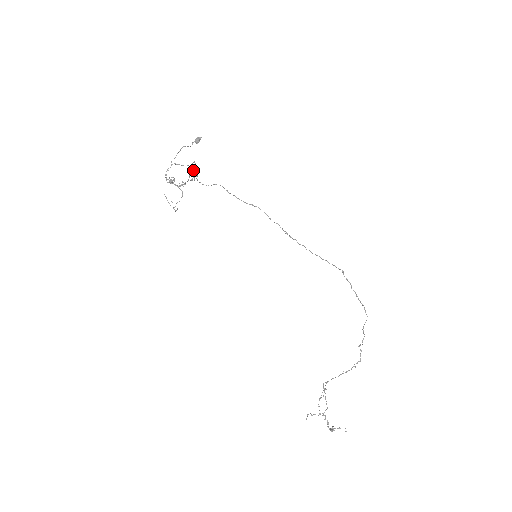
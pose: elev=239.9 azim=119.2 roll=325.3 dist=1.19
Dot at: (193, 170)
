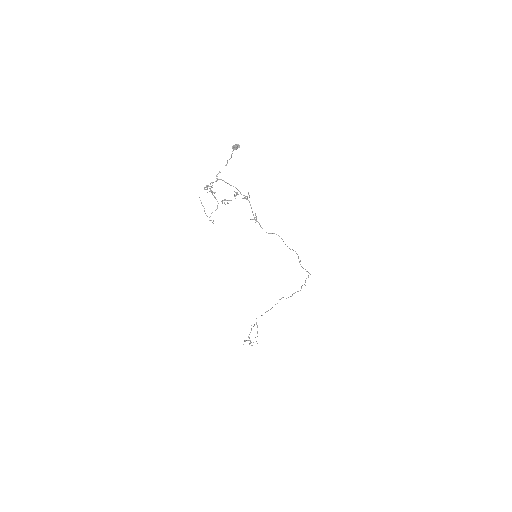
Dot at: (244, 198)
